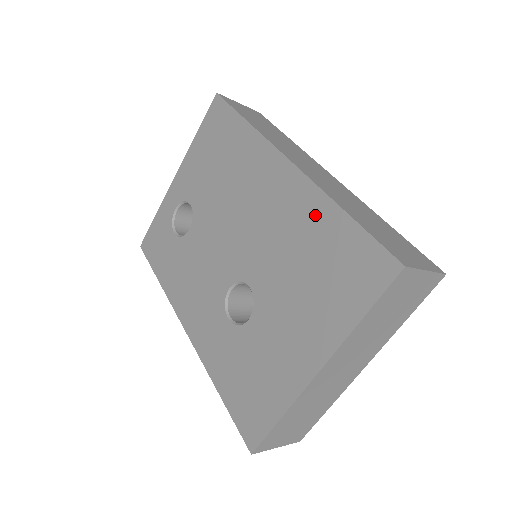
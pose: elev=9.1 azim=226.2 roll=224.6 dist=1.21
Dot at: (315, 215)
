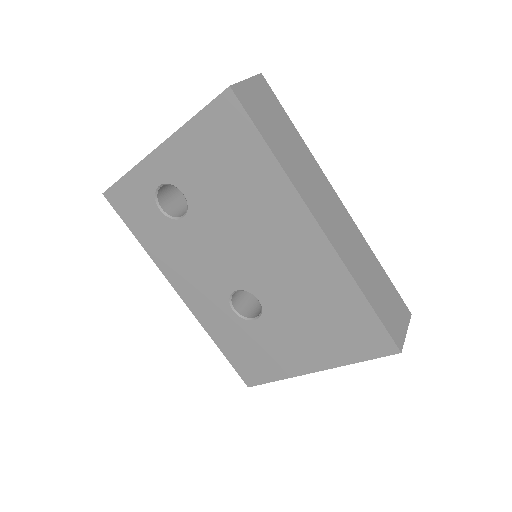
Dot at: (338, 287)
